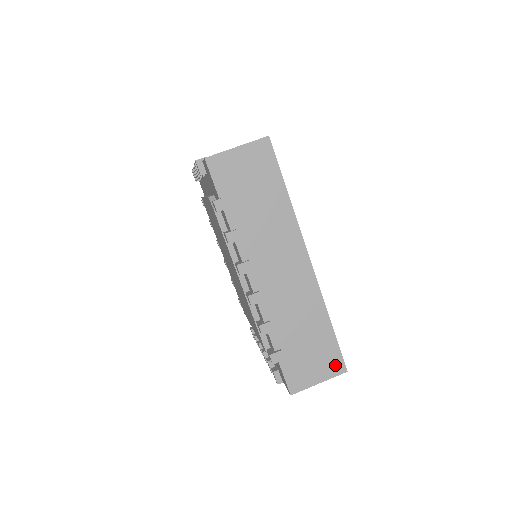
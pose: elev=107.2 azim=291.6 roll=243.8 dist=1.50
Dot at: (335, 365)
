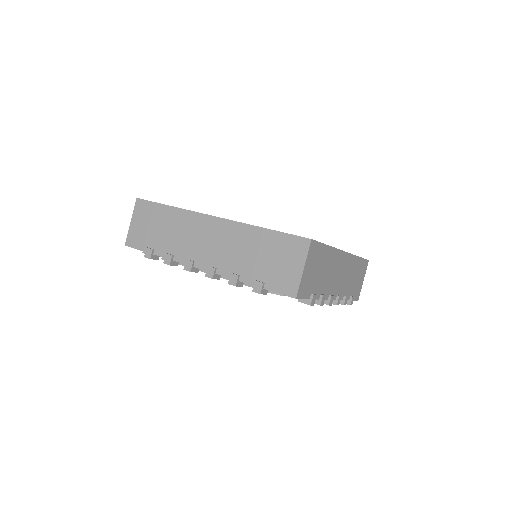
Dot at: (365, 266)
